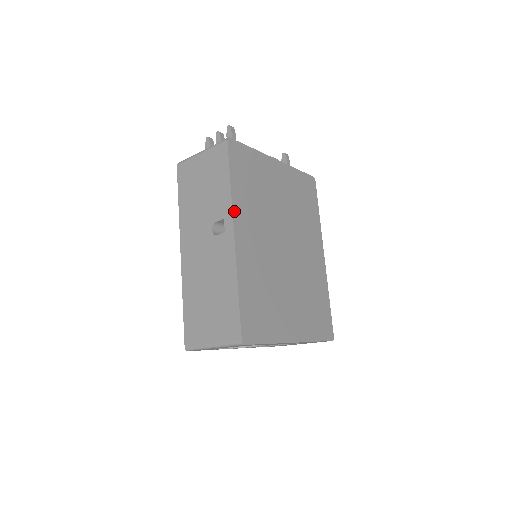
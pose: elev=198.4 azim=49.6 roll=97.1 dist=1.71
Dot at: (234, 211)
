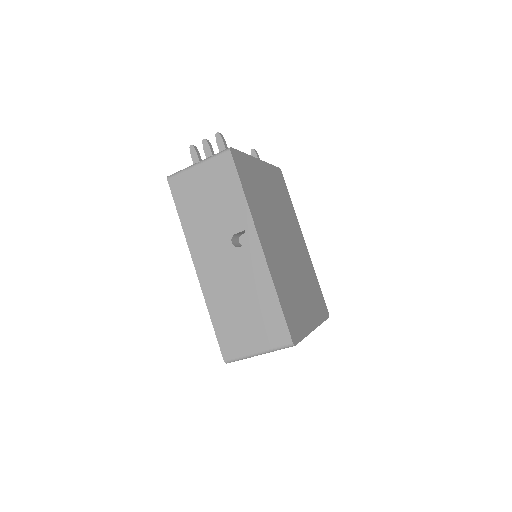
Dot at: (254, 221)
